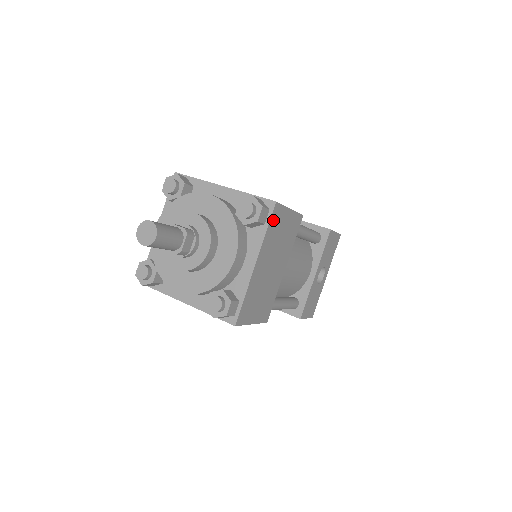
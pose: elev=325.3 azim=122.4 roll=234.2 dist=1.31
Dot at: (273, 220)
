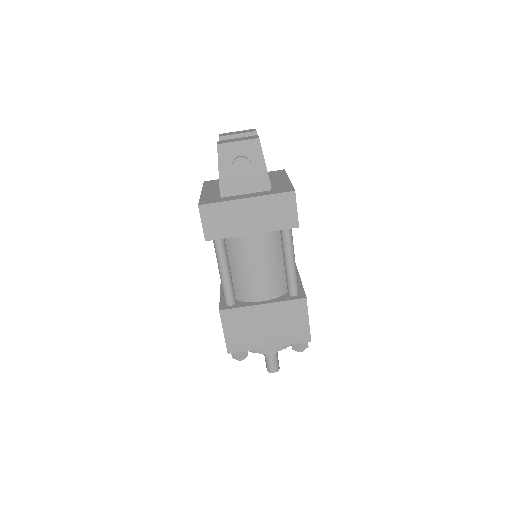
Dot at: occluded
